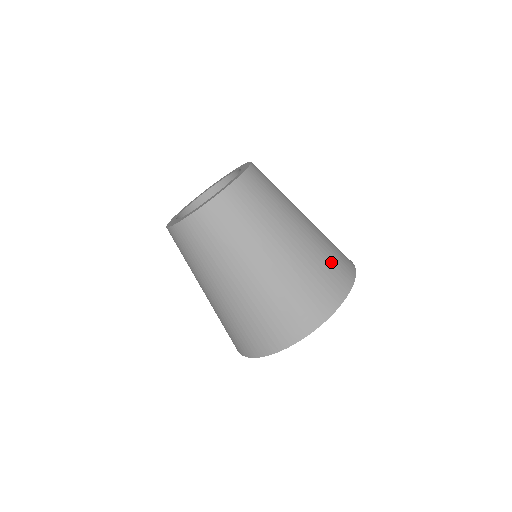
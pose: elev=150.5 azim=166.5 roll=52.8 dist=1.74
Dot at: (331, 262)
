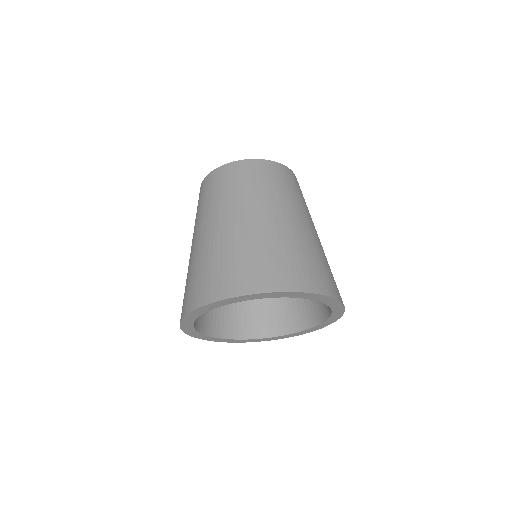
Dot at: (275, 259)
